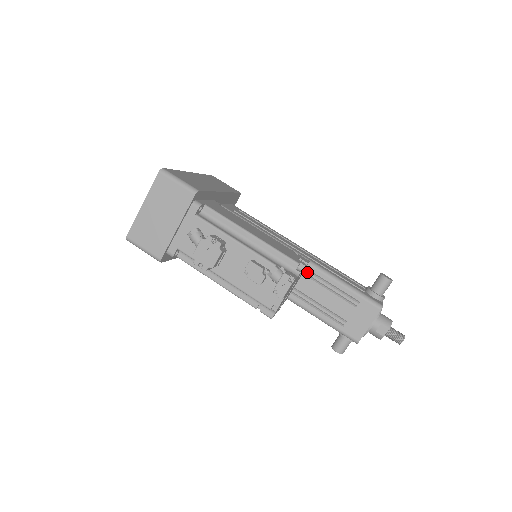
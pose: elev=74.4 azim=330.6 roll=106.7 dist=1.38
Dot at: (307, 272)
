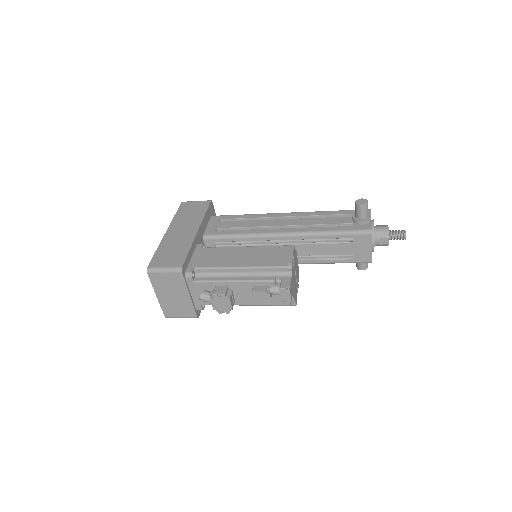
Dot at: (300, 242)
